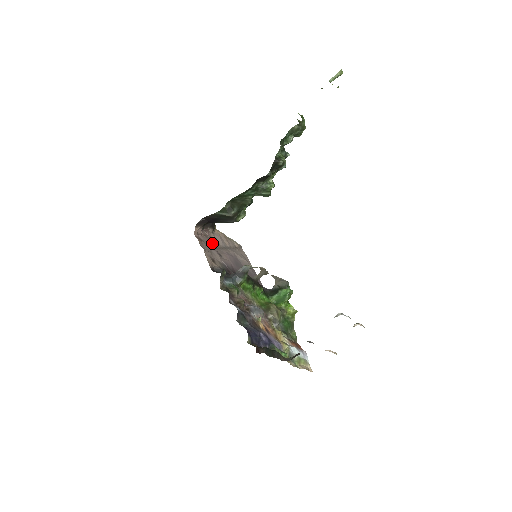
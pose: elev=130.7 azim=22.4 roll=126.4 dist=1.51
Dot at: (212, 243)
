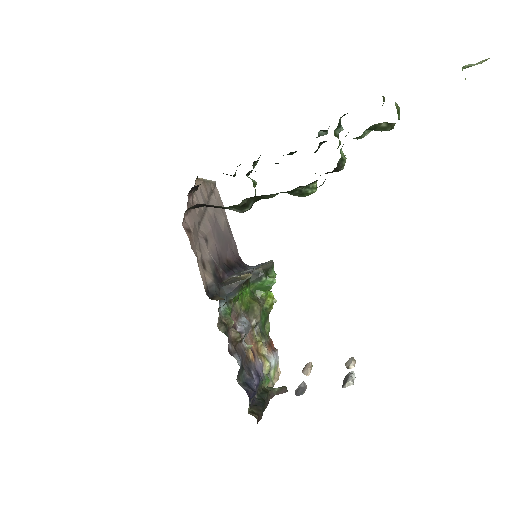
Dot at: (197, 220)
